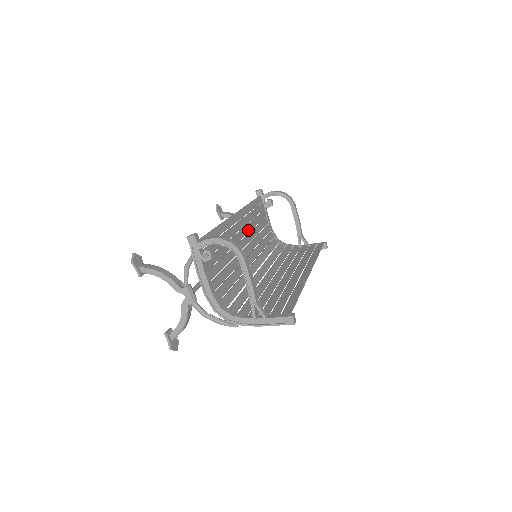
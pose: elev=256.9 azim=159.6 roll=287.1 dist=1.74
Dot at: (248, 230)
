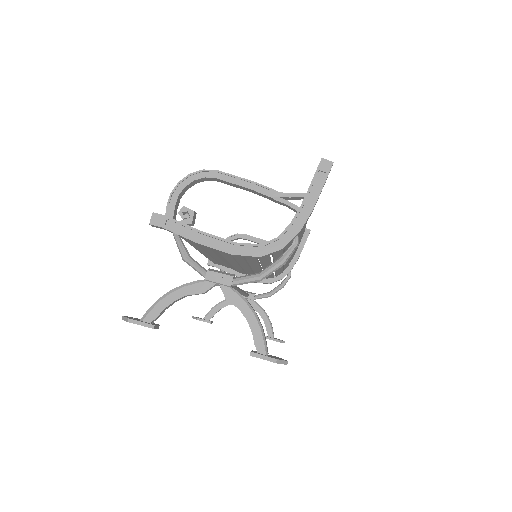
Dot at: occluded
